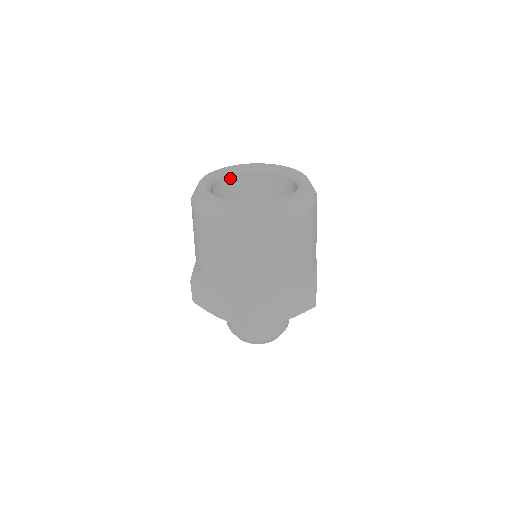
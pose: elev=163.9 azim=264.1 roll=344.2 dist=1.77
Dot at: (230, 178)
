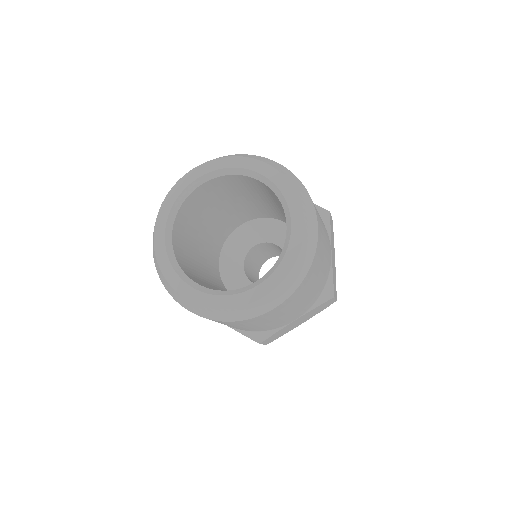
Dot at: (247, 177)
